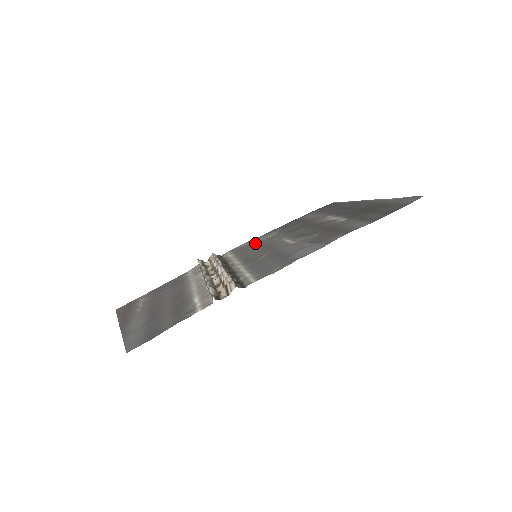
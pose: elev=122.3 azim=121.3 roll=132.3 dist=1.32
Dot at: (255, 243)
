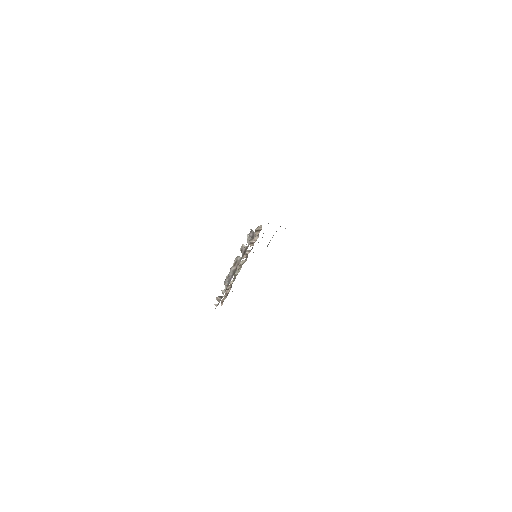
Dot at: occluded
